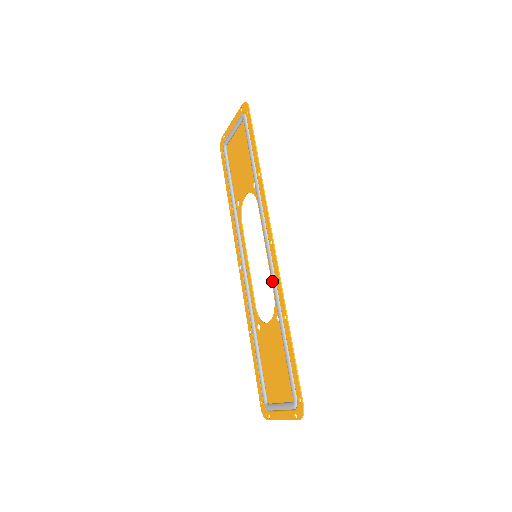
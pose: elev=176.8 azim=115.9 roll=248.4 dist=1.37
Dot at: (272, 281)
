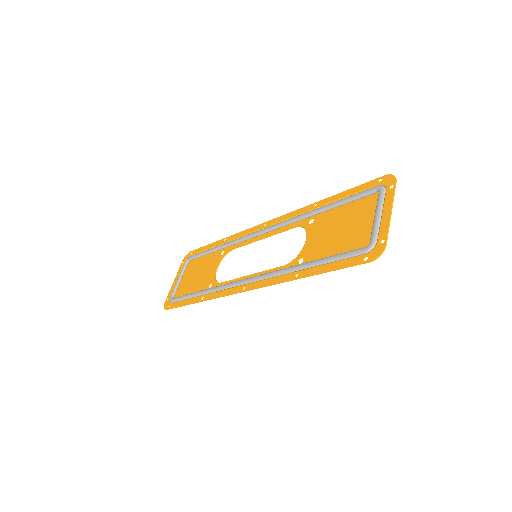
Dot at: (285, 222)
